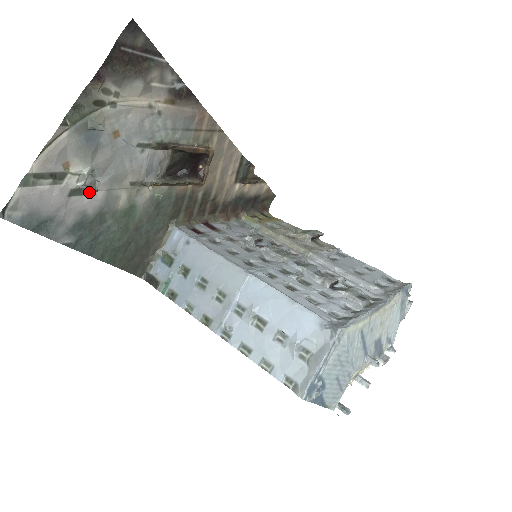
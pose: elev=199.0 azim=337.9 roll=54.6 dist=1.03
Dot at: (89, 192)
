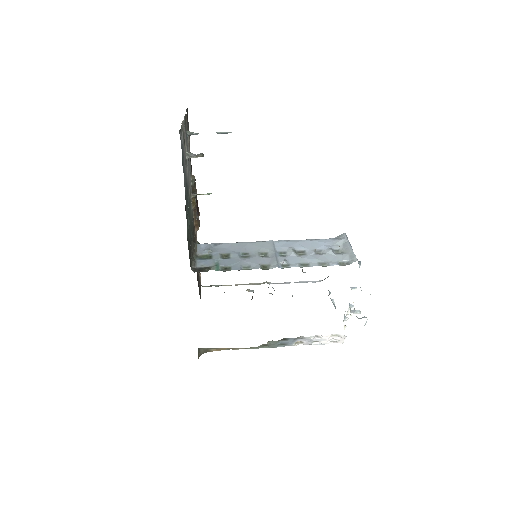
Dot at: (186, 168)
